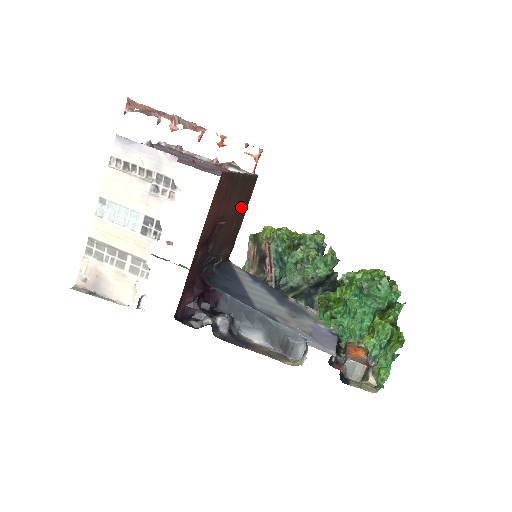
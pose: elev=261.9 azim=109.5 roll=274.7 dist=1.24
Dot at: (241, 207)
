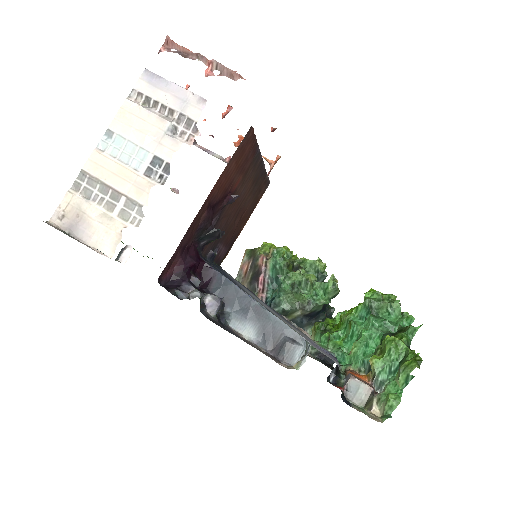
Dot at: (248, 205)
